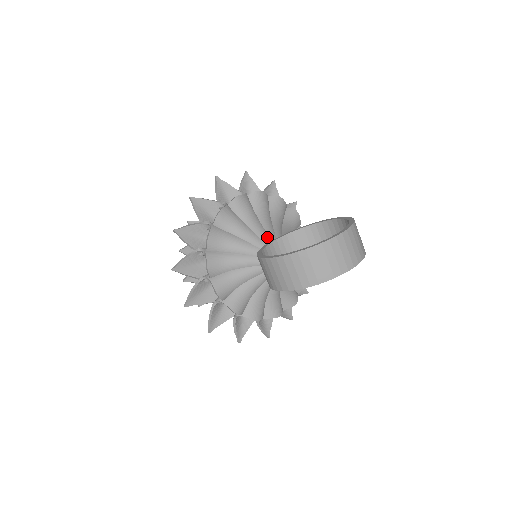
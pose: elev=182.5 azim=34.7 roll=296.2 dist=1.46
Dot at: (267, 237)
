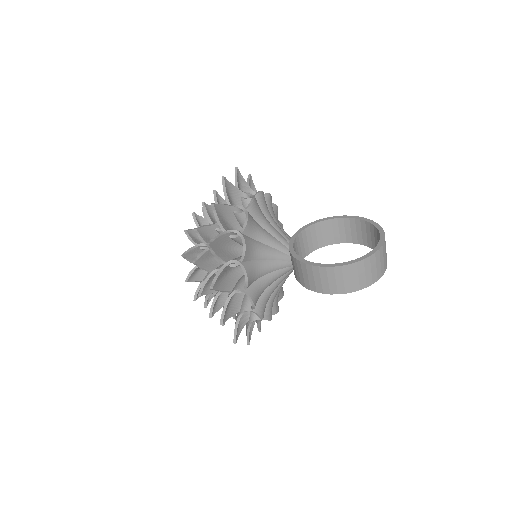
Dot at: (284, 239)
